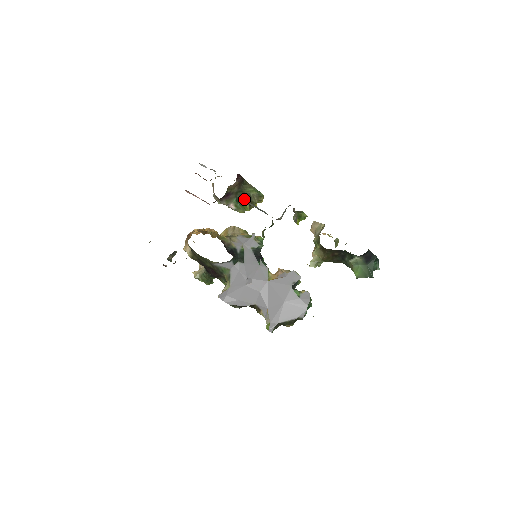
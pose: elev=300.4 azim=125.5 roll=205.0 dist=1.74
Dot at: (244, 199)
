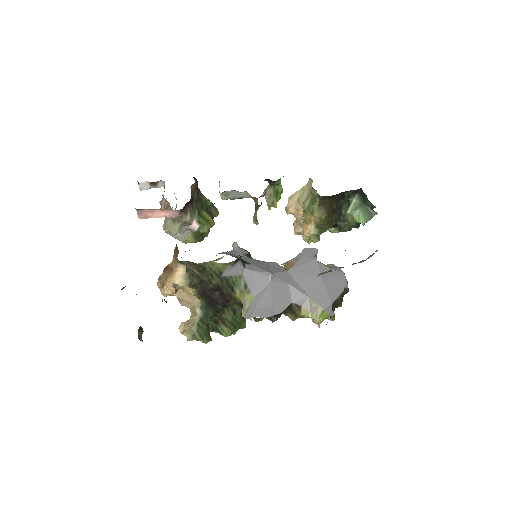
Dot at: (204, 211)
